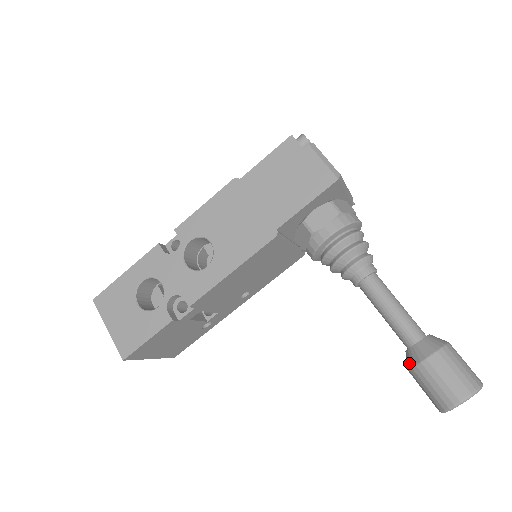
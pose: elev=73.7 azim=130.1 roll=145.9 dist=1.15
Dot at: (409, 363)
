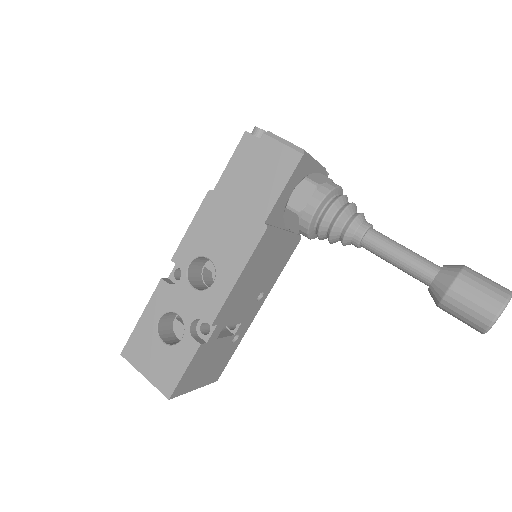
Dot at: (435, 299)
